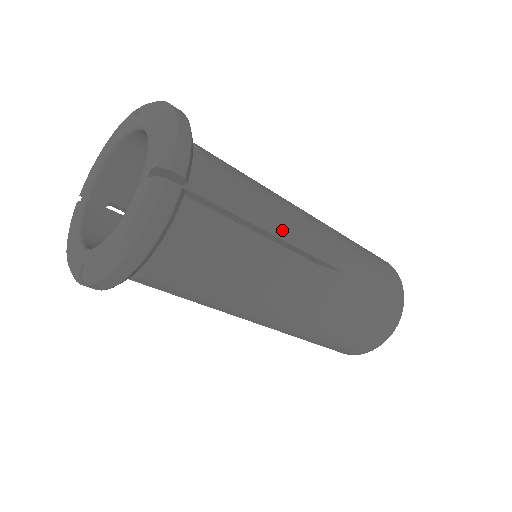
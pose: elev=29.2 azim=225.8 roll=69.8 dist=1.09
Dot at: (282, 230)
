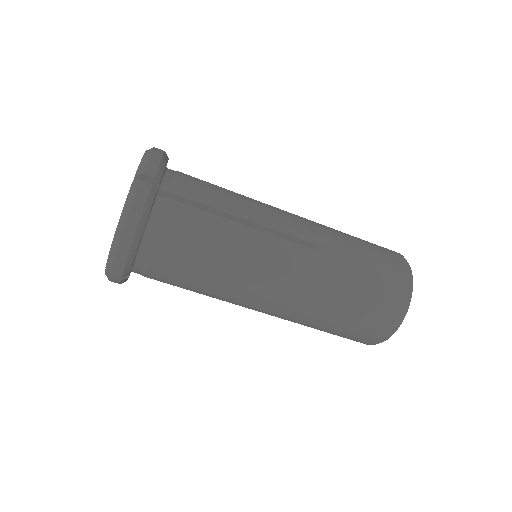
Dot at: (253, 216)
